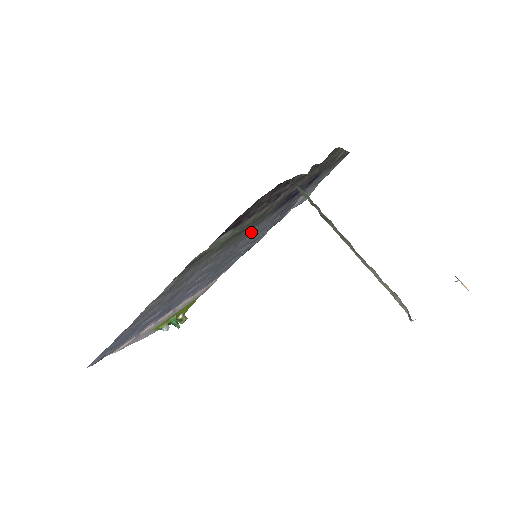
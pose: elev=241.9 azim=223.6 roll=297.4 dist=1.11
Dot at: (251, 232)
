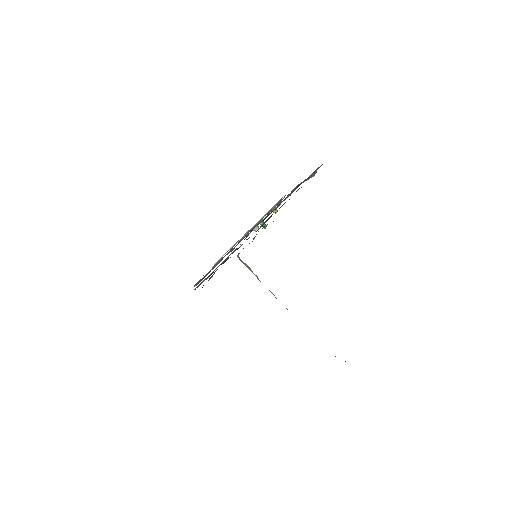
Dot at: occluded
